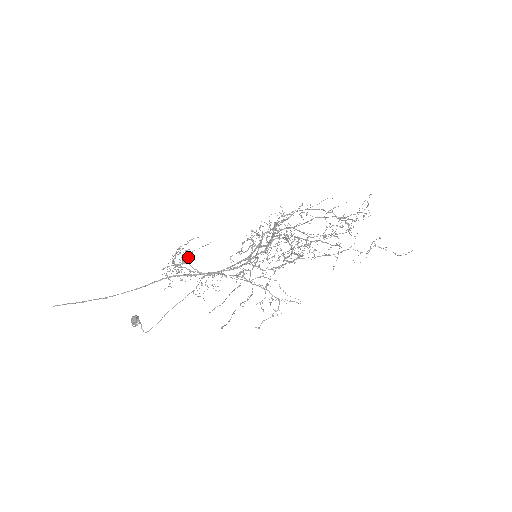
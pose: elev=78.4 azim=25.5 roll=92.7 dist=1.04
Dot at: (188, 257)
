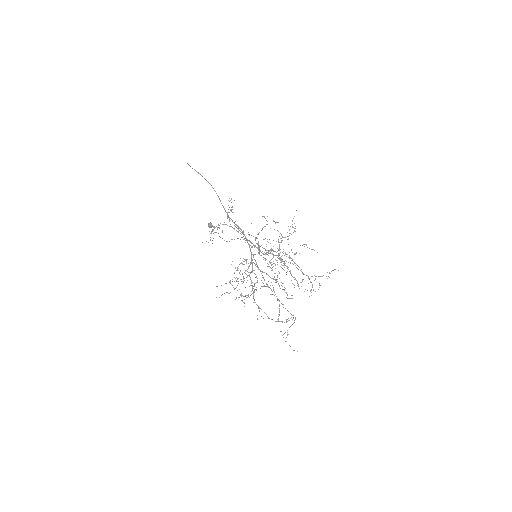
Dot at: (222, 231)
